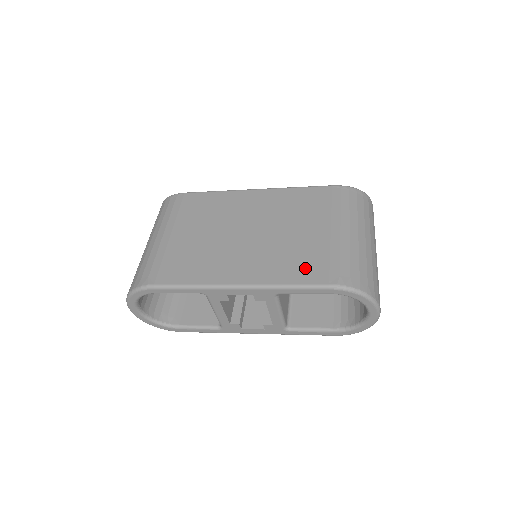
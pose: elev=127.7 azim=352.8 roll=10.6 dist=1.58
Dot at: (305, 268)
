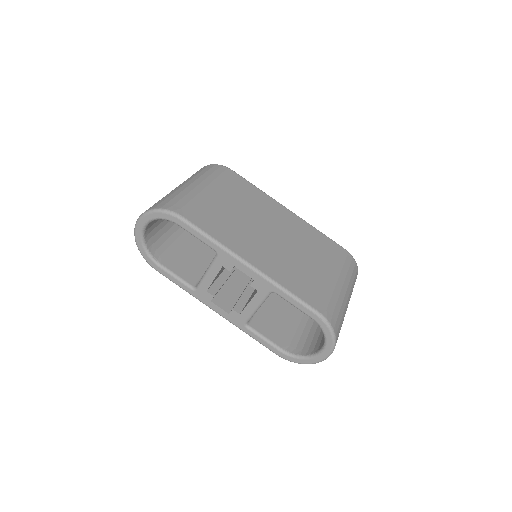
Dot at: (304, 288)
